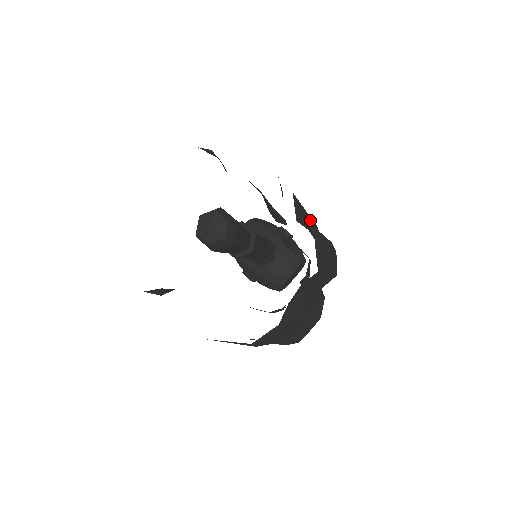
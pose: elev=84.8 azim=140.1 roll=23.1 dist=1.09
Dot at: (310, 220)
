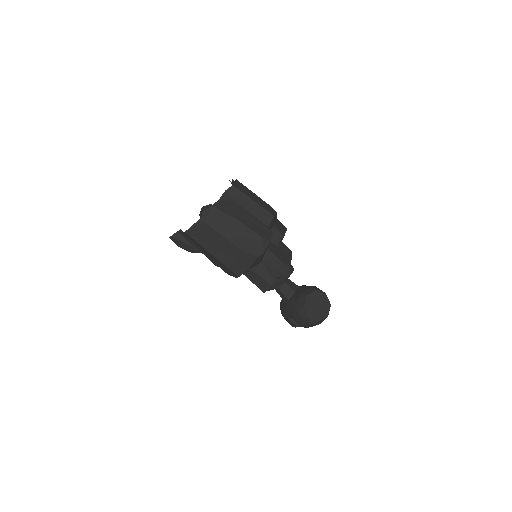
Dot at: occluded
